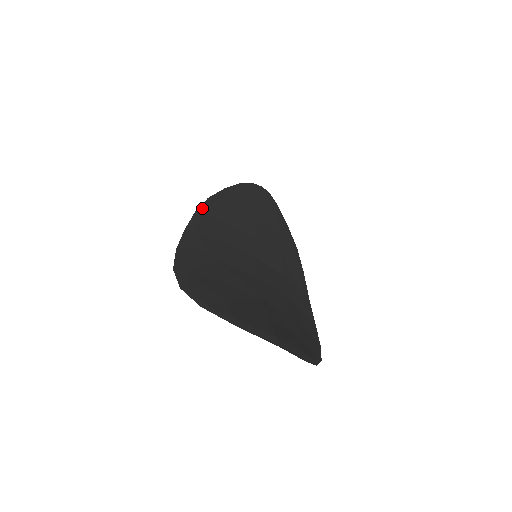
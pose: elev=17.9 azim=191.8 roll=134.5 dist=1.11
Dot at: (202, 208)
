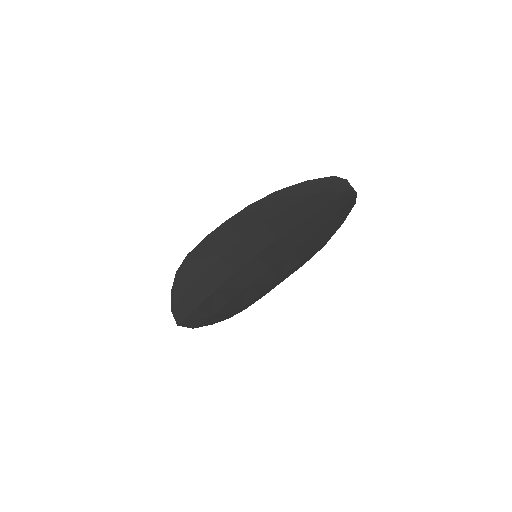
Dot at: (259, 202)
